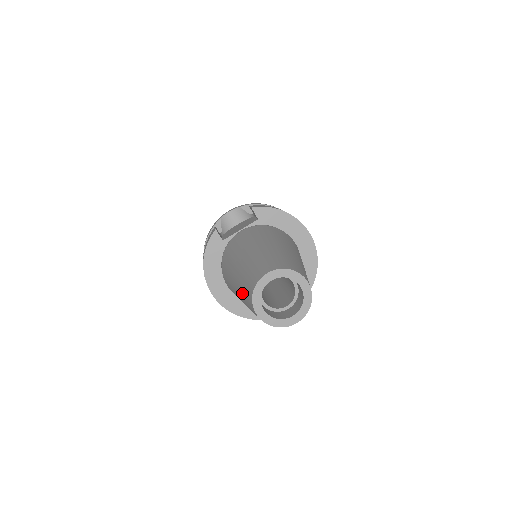
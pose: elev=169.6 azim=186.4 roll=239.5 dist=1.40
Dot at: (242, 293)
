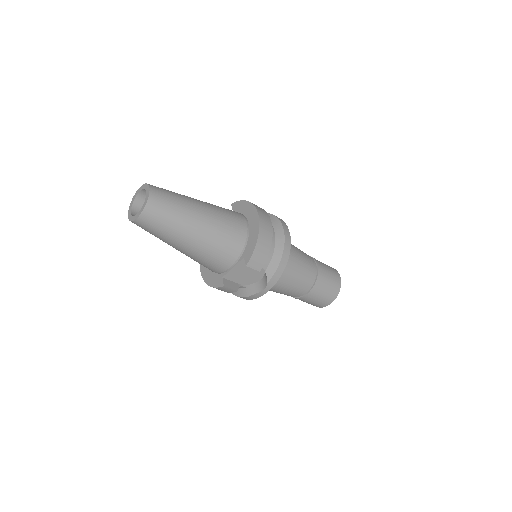
Dot at: occluded
